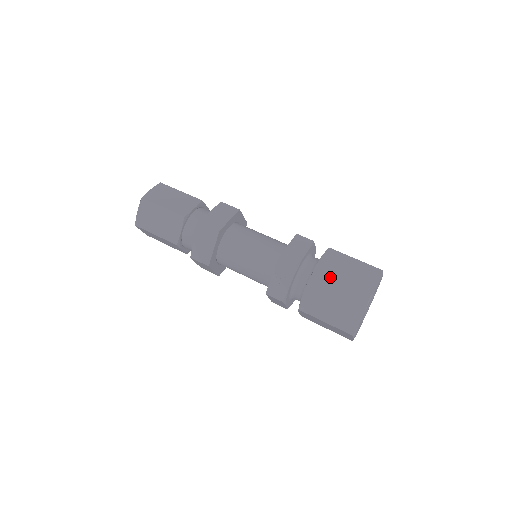
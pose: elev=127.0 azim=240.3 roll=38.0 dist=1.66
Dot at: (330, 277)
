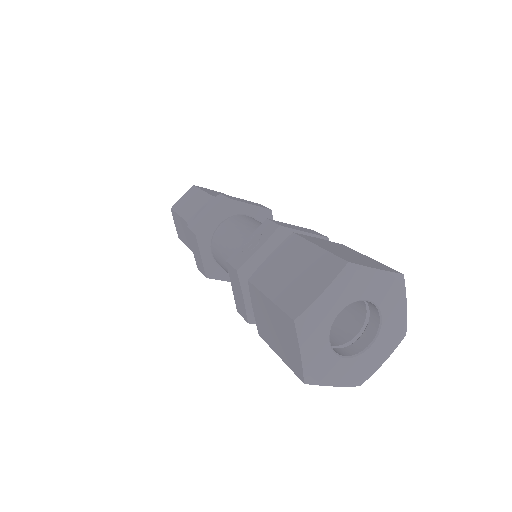
Dot at: (312, 240)
